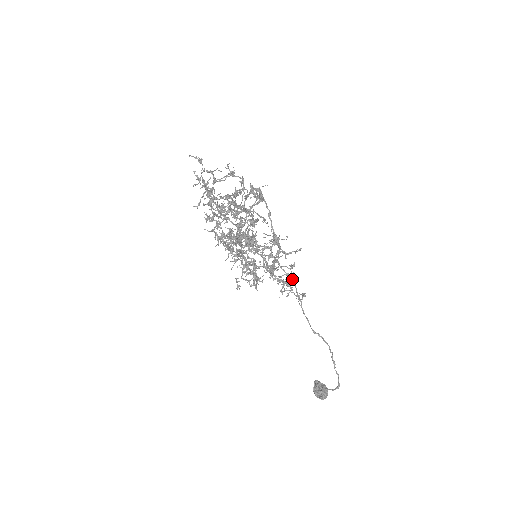
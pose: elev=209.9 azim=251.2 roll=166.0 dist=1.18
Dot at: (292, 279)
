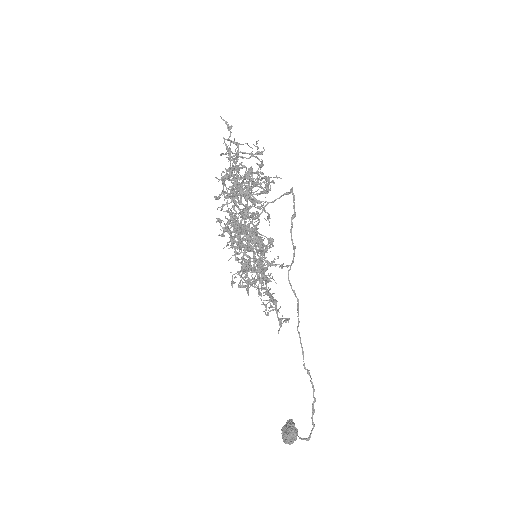
Dot at: (269, 296)
